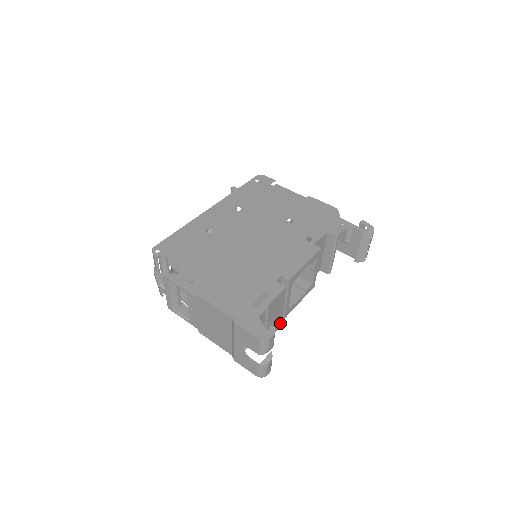
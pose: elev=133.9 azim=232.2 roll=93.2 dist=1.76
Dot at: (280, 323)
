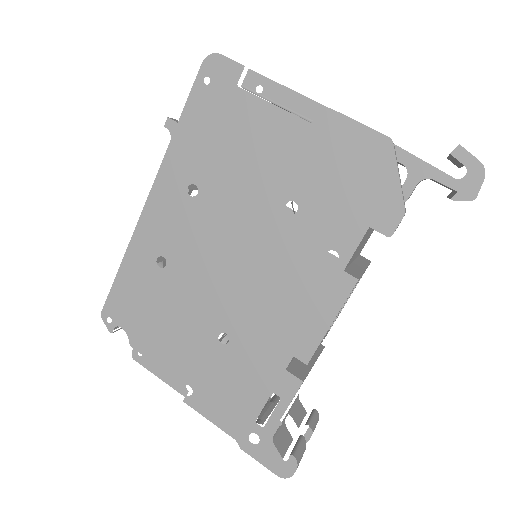
Dot at: occluded
